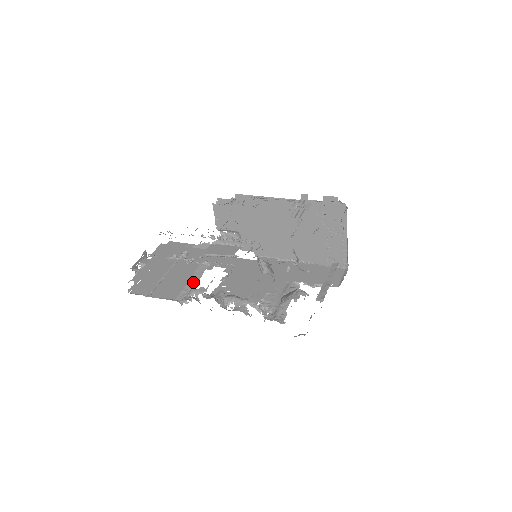
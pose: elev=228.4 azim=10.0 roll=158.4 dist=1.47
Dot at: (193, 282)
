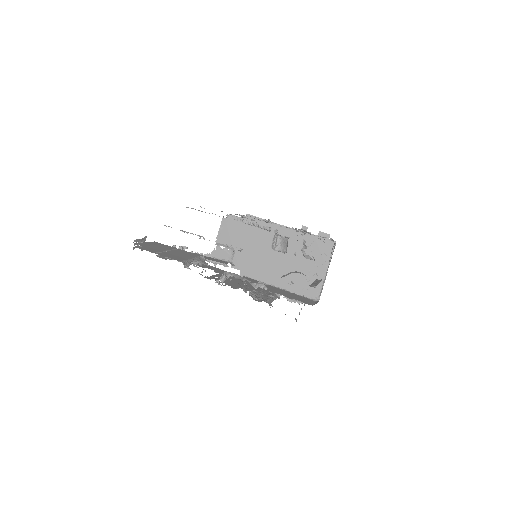
Dot at: occluded
